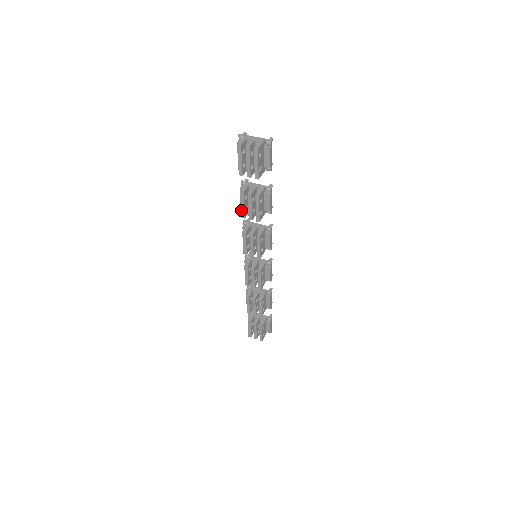
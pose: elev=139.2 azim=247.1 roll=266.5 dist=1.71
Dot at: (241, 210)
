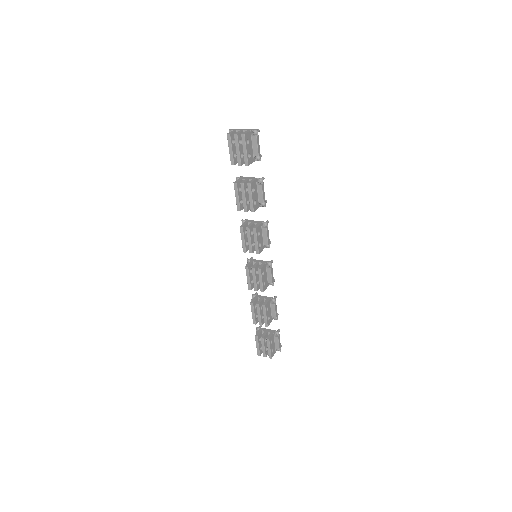
Dot at: (236, 202)
